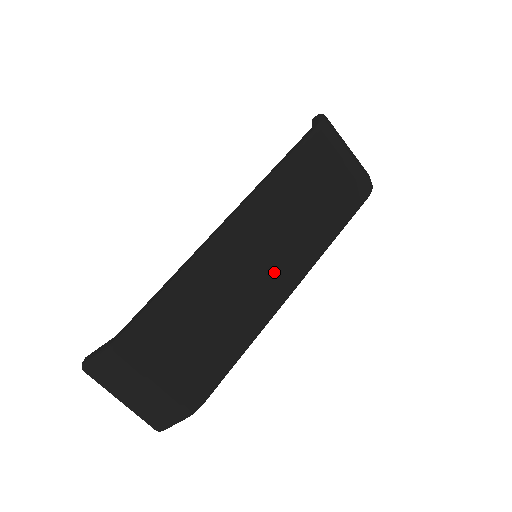
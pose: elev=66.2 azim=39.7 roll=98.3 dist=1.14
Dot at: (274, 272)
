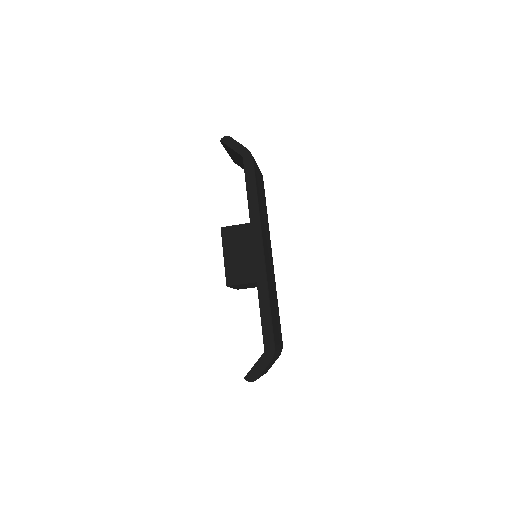
Dot at: occluded
